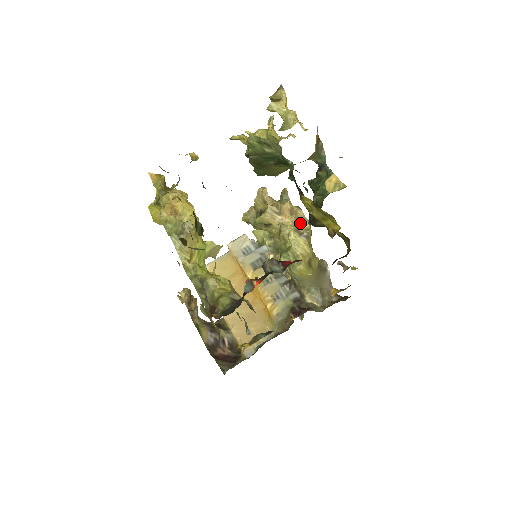
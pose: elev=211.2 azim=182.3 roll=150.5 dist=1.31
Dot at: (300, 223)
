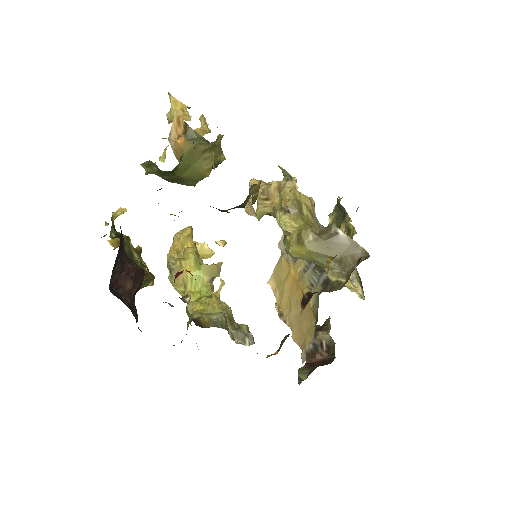
Dot at: (283, 198)
